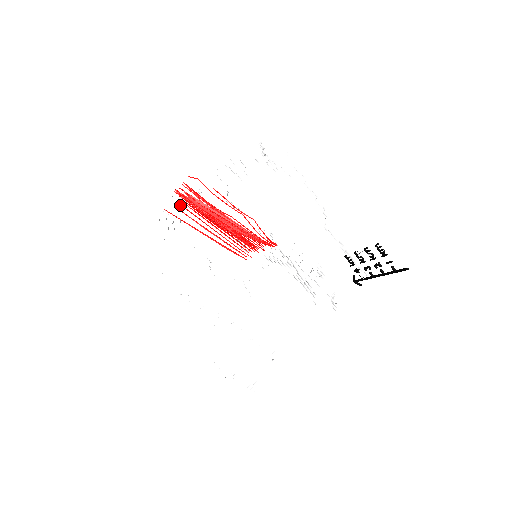
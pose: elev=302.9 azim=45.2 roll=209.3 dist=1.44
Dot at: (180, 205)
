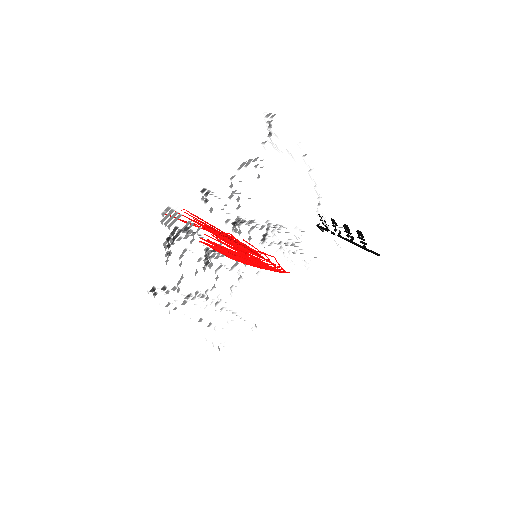
Dot at: occluded
